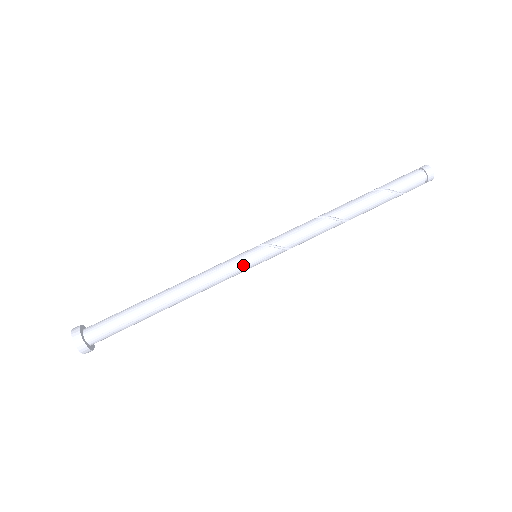
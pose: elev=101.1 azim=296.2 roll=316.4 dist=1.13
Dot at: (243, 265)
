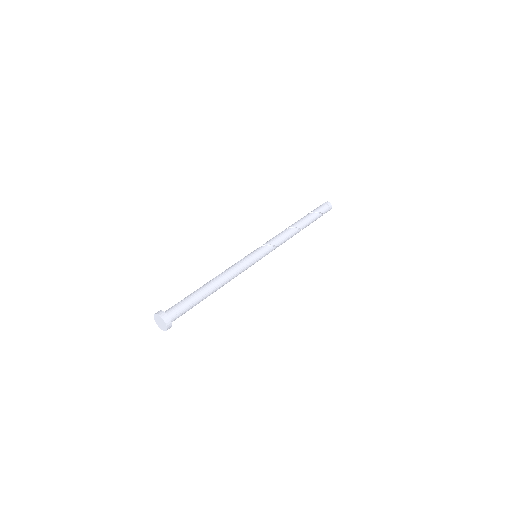
Dot at: (249, 257)
